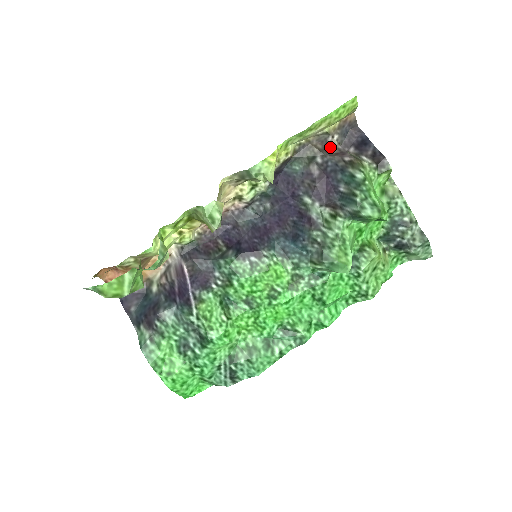
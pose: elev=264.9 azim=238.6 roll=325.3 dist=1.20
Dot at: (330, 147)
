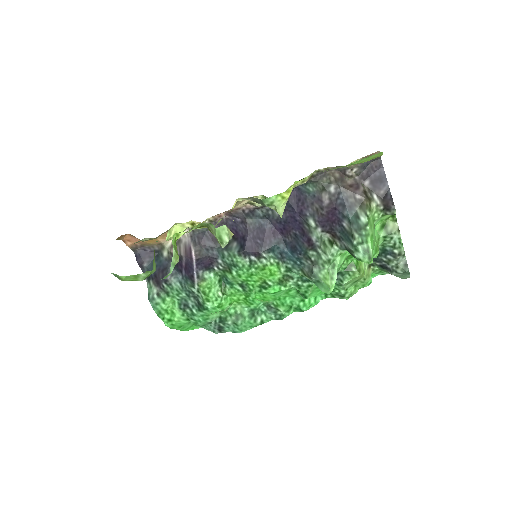
Dot at: (347, 176)
